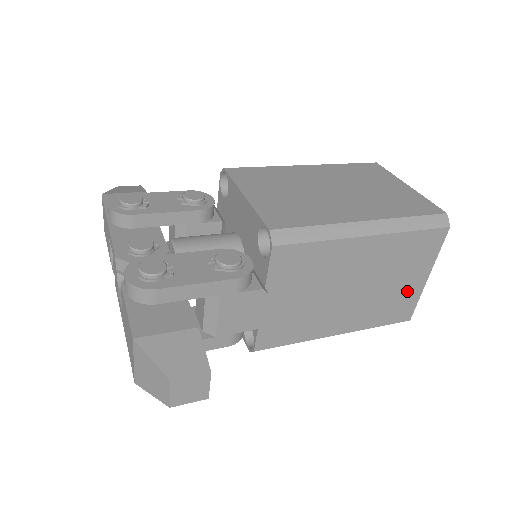
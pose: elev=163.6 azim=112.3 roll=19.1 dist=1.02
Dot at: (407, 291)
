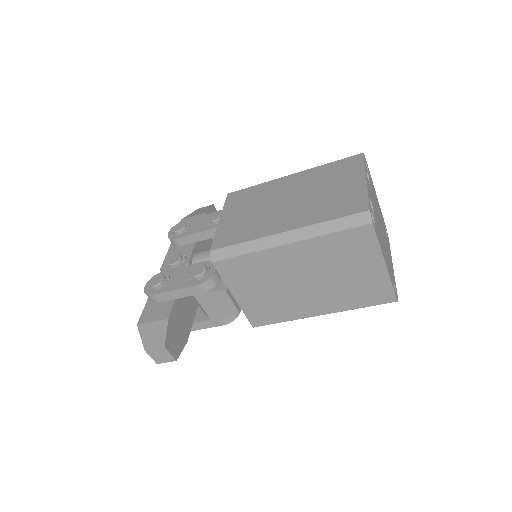
Dot at: (370, 278)
